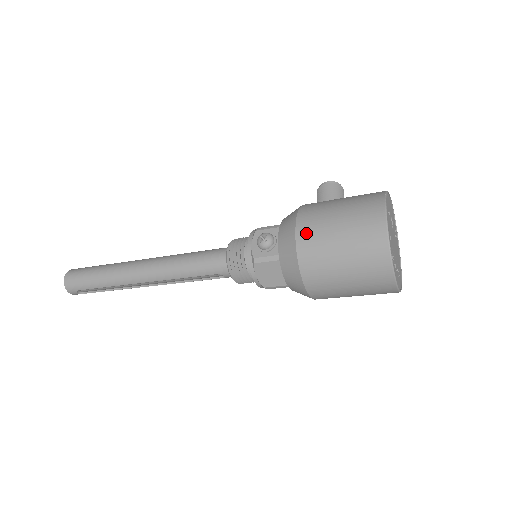
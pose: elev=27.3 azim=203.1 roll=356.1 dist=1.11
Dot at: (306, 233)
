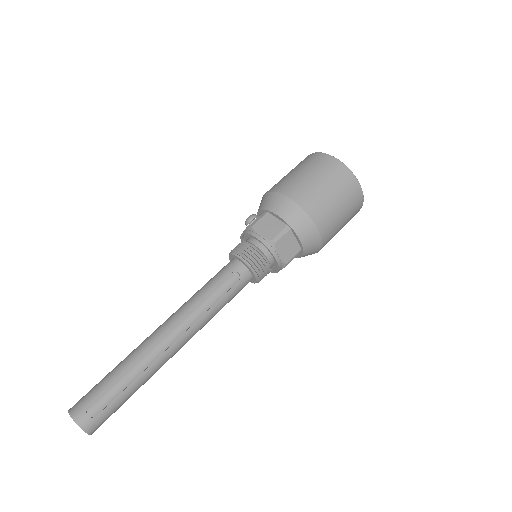
Dot at: (271, 188)
